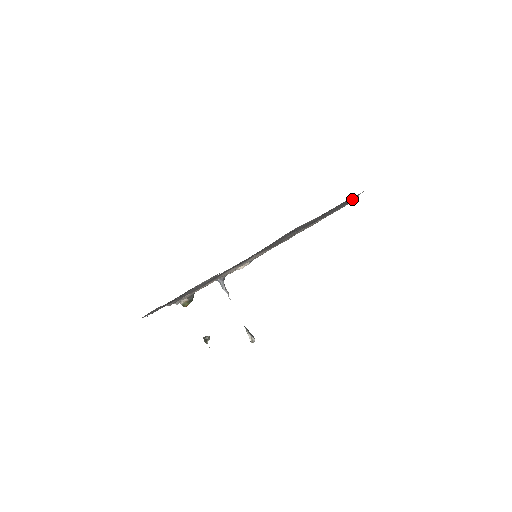
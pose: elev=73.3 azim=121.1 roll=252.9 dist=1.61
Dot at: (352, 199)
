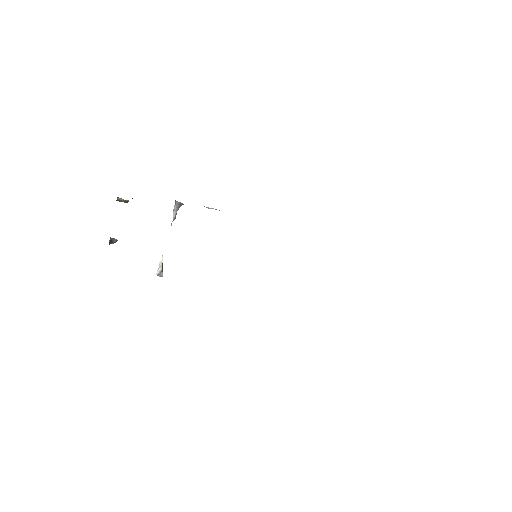
Dot at: occluded
